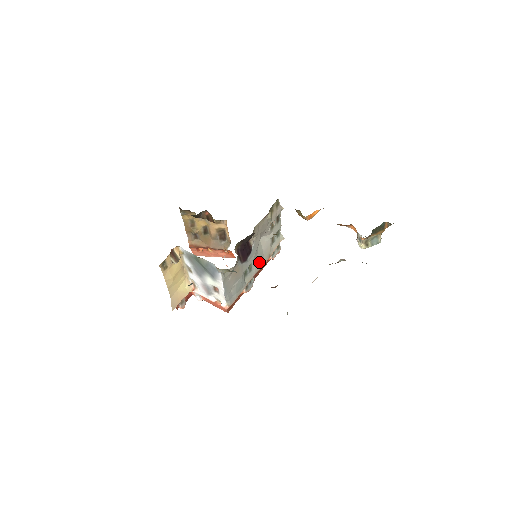
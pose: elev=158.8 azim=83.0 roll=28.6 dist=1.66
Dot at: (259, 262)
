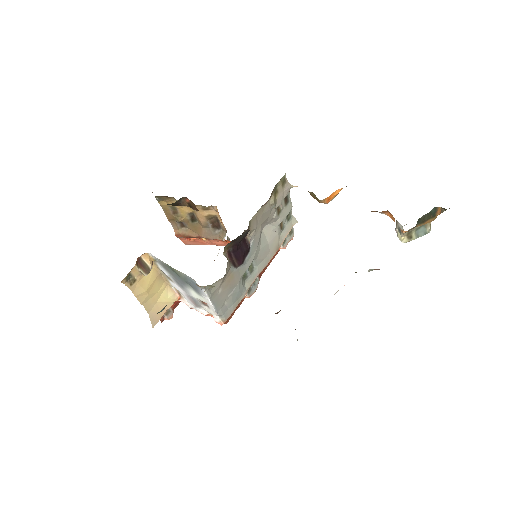
Dot at: (263, 258)
